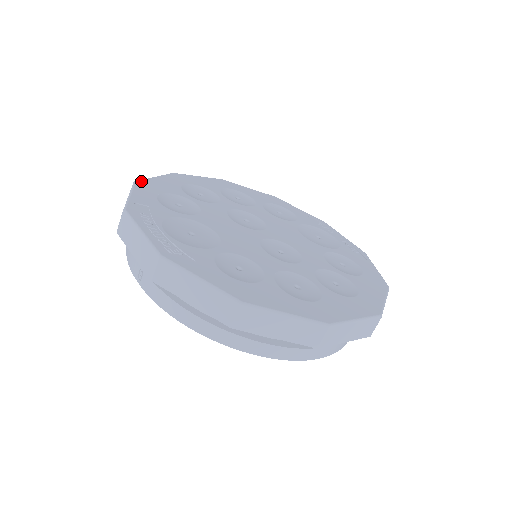
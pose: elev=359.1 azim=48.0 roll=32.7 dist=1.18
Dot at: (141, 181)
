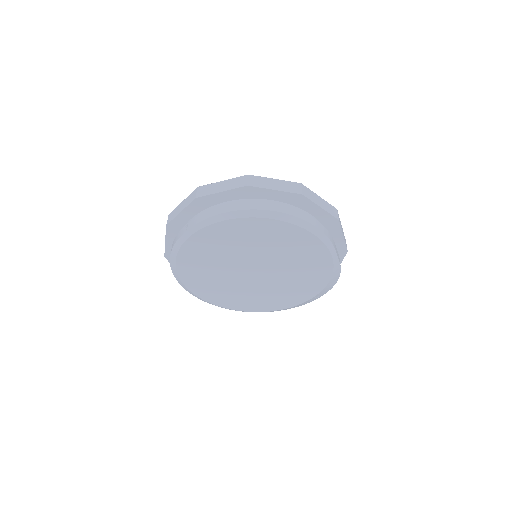
Dot at: occluded
